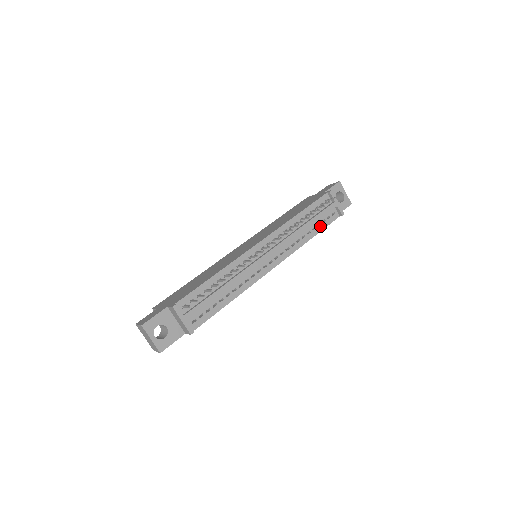
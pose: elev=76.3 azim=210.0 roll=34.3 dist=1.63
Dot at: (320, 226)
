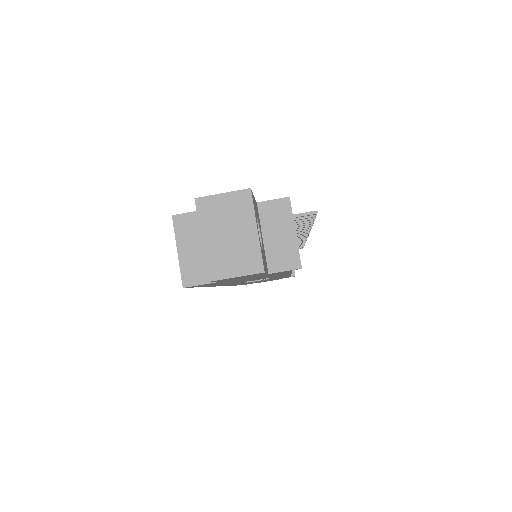
Dot at: occluded
